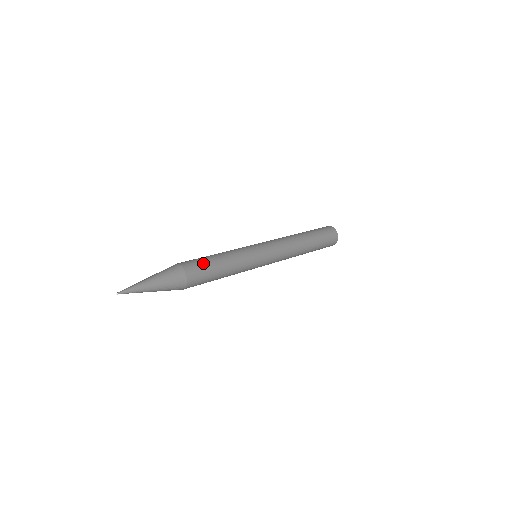
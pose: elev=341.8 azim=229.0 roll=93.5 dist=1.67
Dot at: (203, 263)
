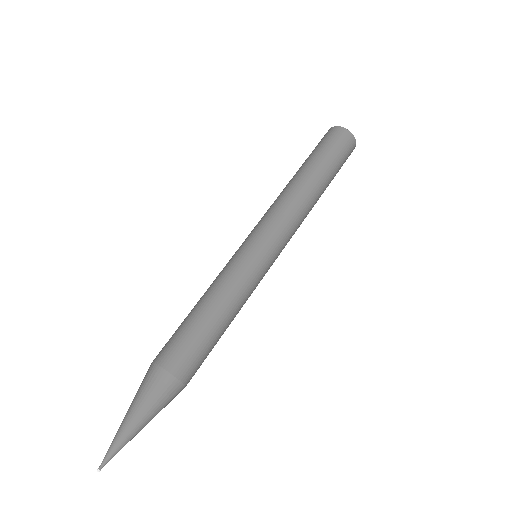
Dot at: occluded
